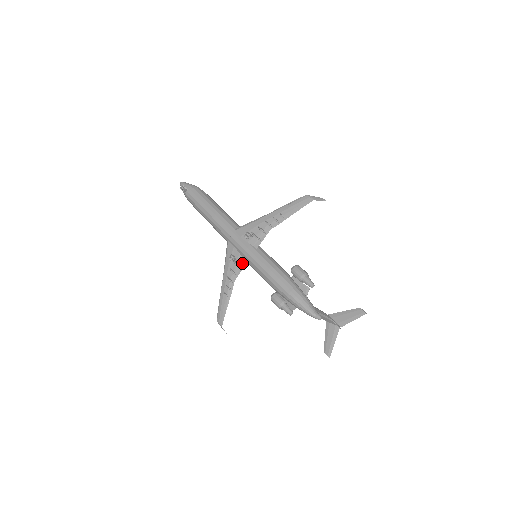
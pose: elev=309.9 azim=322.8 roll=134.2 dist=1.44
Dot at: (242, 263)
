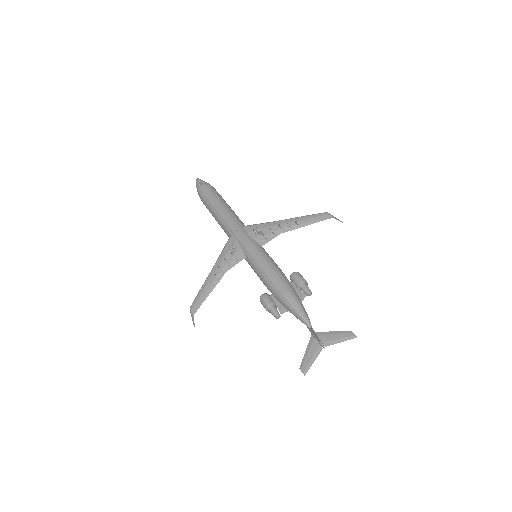
Dot at: (240, 257)
